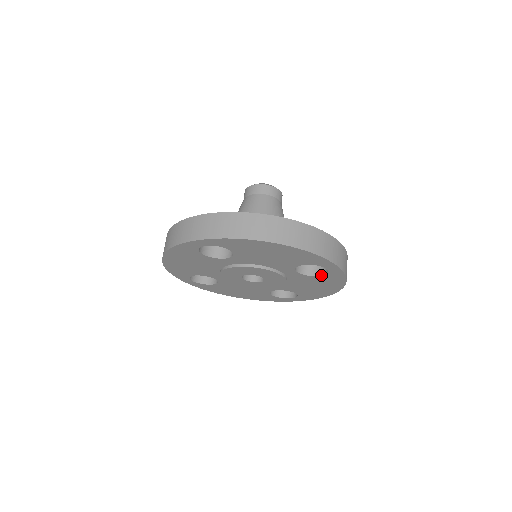
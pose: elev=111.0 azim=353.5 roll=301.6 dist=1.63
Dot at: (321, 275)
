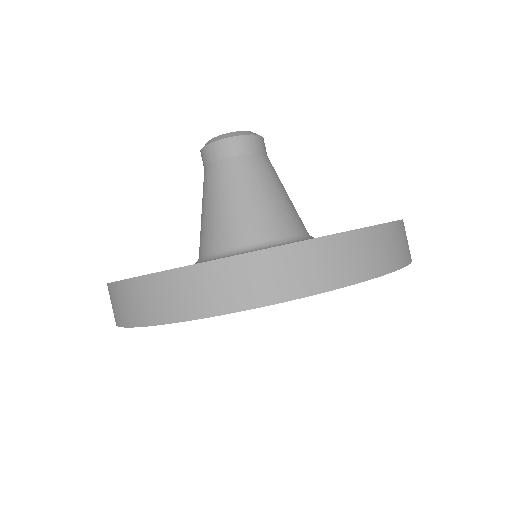
Dot at: occluded
